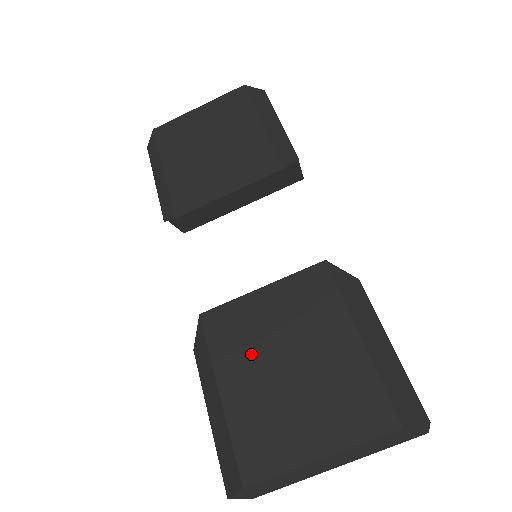
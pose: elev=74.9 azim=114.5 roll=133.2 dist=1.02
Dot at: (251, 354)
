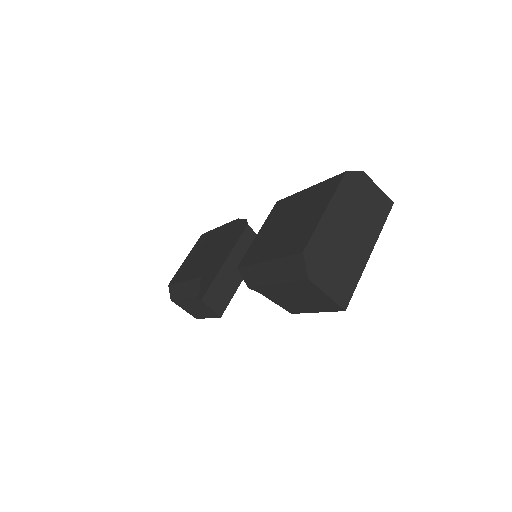
Dot at: (270, 242)
